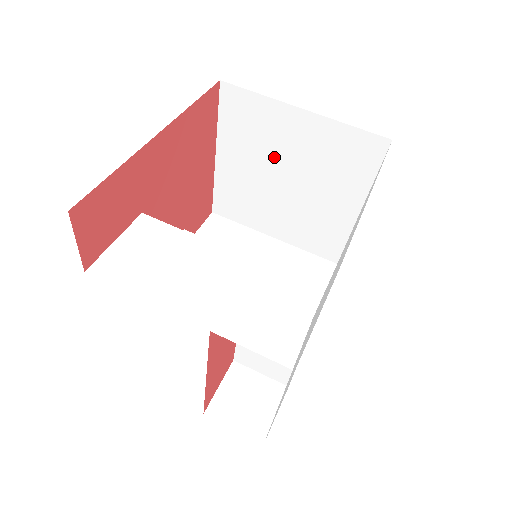
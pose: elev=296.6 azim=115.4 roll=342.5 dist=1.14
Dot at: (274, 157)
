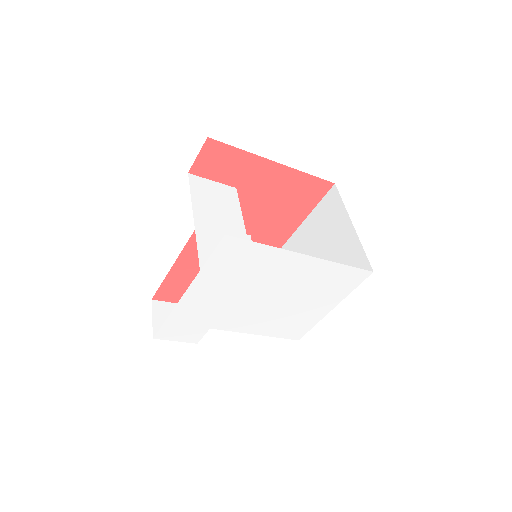
Dot at: (323, 242)
